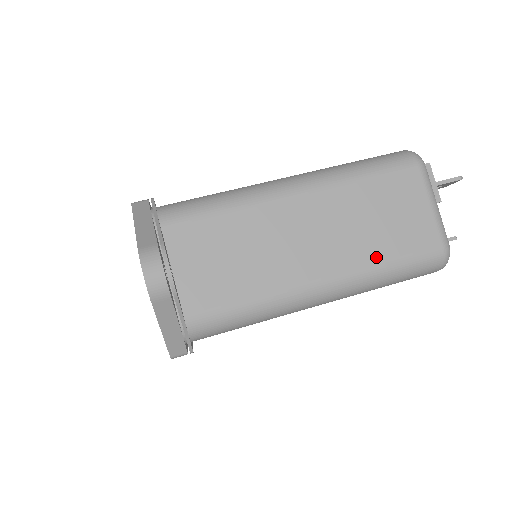
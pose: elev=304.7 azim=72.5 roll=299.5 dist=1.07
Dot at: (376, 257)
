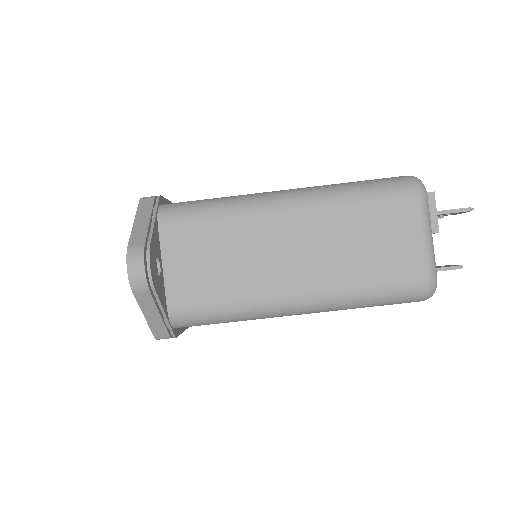
Dot at: (355, 280)
